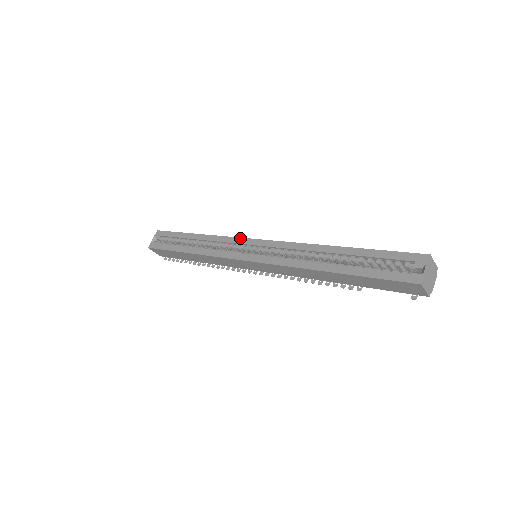
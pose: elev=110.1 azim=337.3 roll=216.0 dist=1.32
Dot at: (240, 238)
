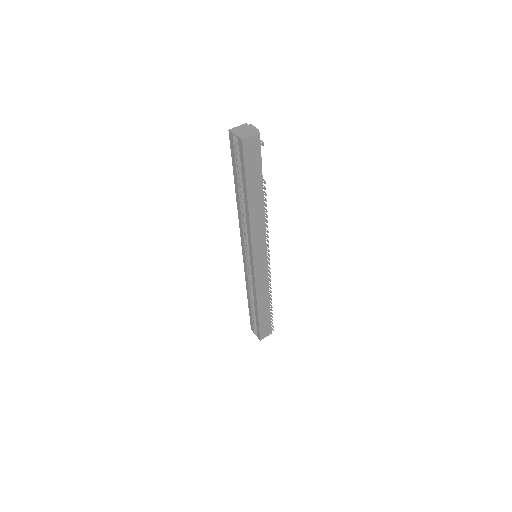
Dot at: (244, 265)
